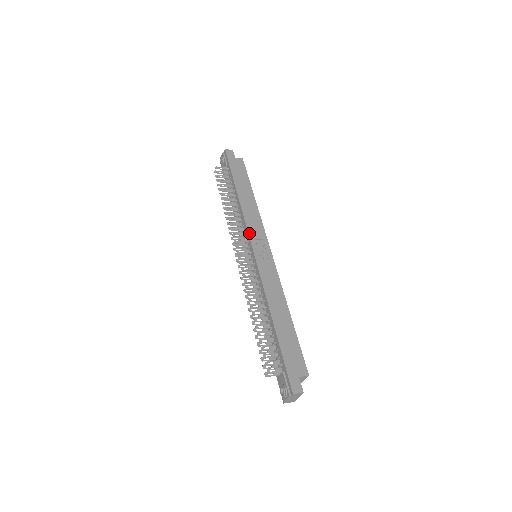
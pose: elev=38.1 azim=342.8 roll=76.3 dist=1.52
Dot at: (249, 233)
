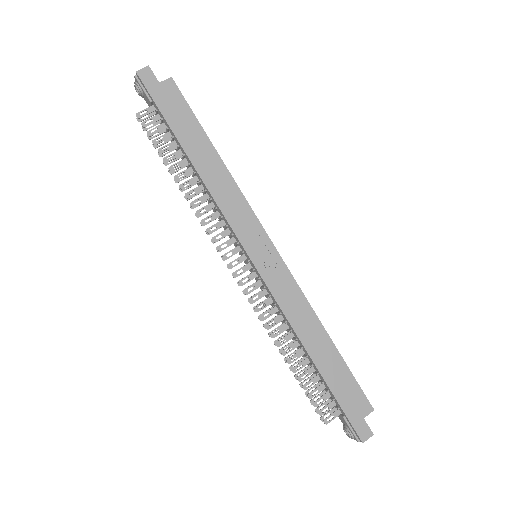
Dot at: (236, 233)
